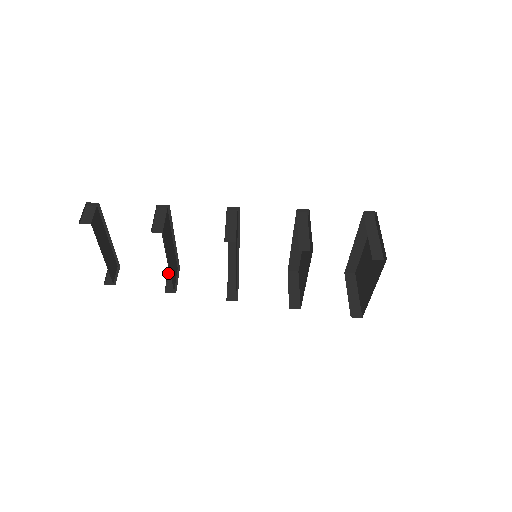
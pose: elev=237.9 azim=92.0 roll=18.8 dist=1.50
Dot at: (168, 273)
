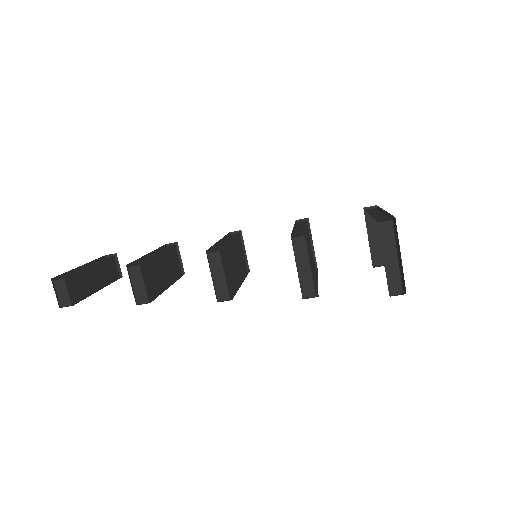
Dot at: occluded
